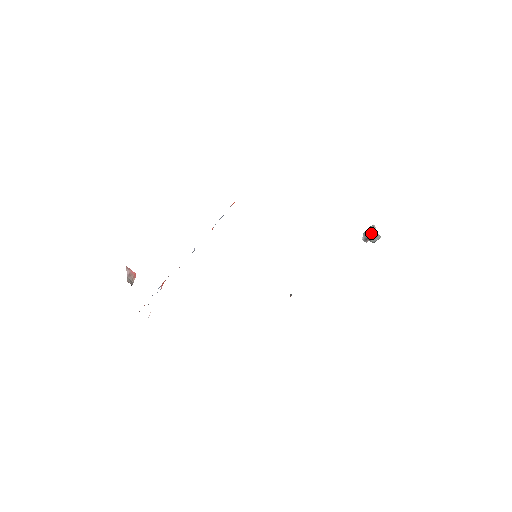
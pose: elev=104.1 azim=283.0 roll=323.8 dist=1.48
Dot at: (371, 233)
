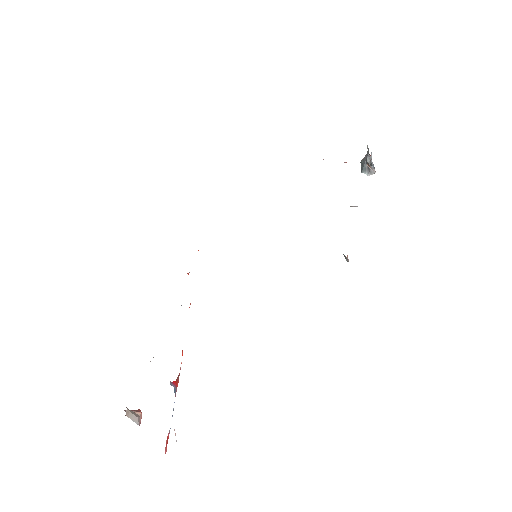
Dot at: (364, 161)
